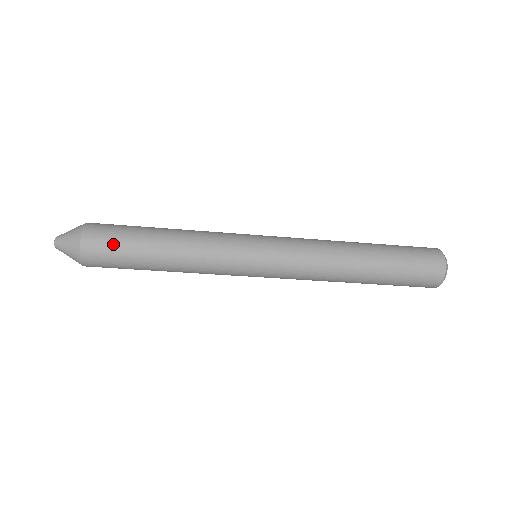
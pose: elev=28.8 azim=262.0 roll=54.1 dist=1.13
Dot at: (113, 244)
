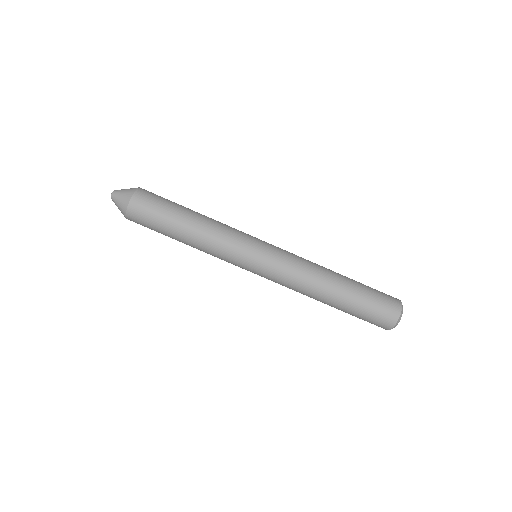
Dot at: (157, 202)
